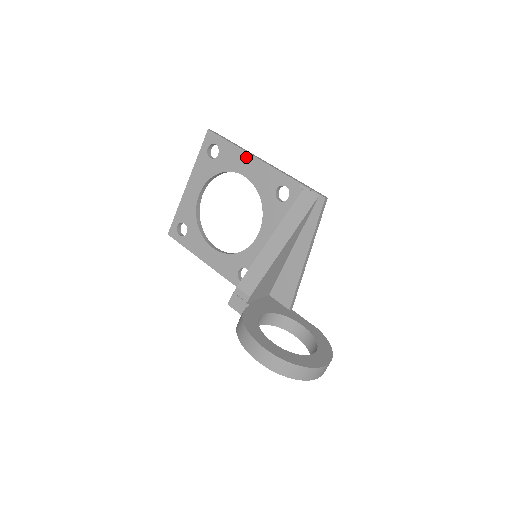
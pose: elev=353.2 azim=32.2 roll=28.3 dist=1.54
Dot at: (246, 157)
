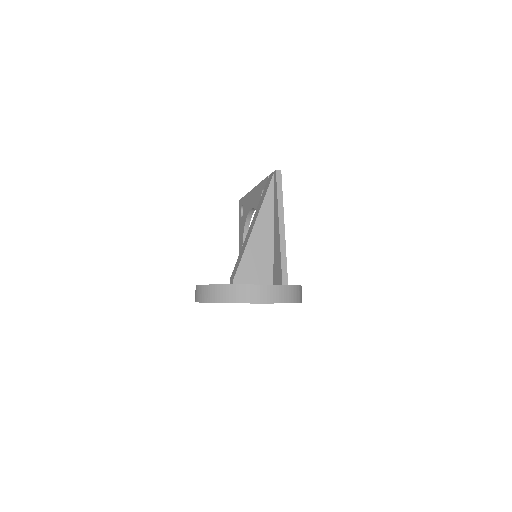
Dot at: (250, 195)
